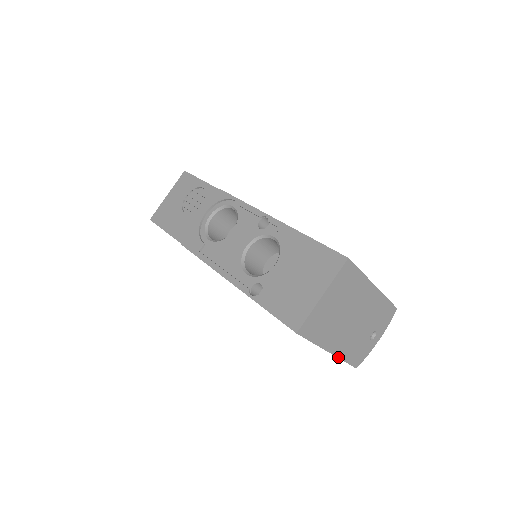
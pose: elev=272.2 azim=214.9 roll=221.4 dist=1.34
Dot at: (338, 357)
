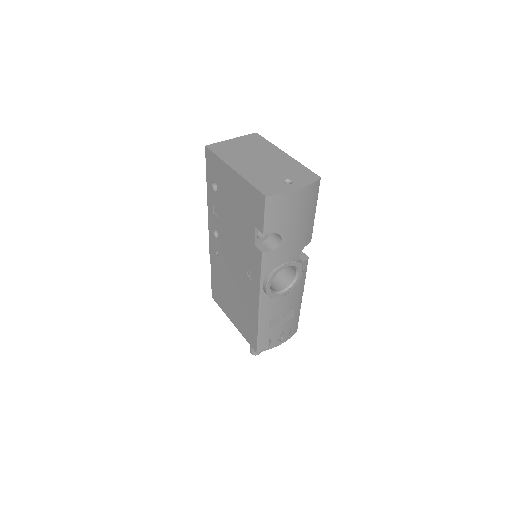
Dot at: (242, 177)
